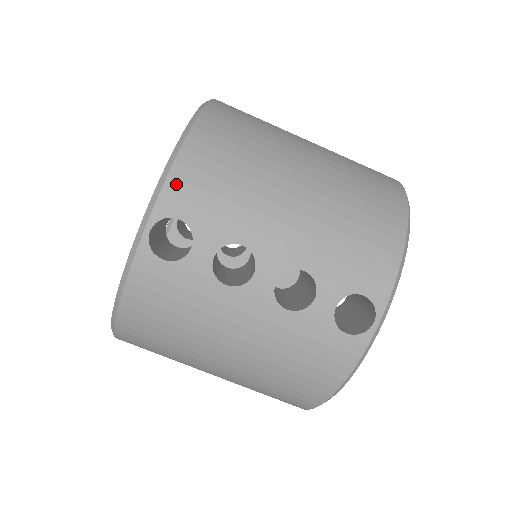
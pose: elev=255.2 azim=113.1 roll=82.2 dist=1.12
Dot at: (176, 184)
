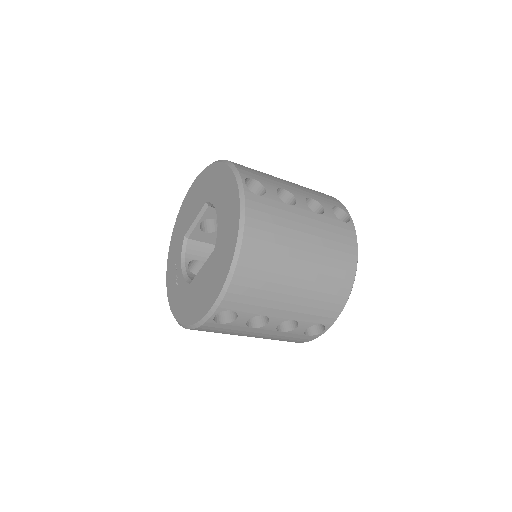
Dot at: (231, 296)
